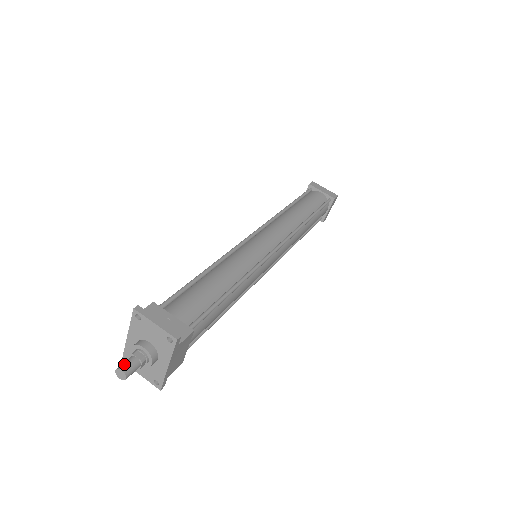
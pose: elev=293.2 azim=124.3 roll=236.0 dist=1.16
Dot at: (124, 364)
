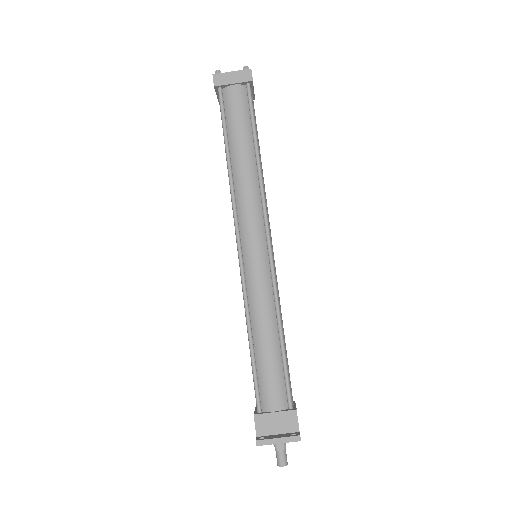
Dot at: (279, 461)
